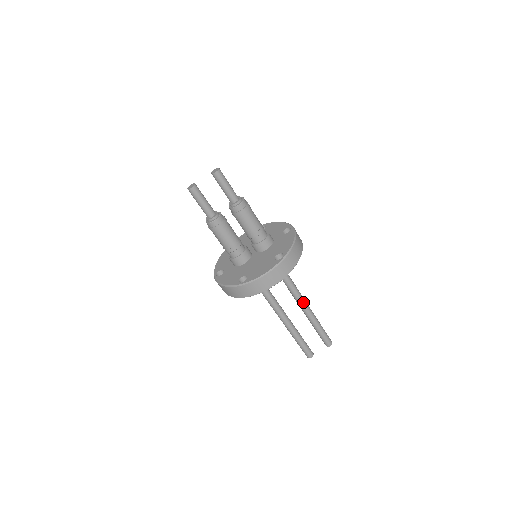
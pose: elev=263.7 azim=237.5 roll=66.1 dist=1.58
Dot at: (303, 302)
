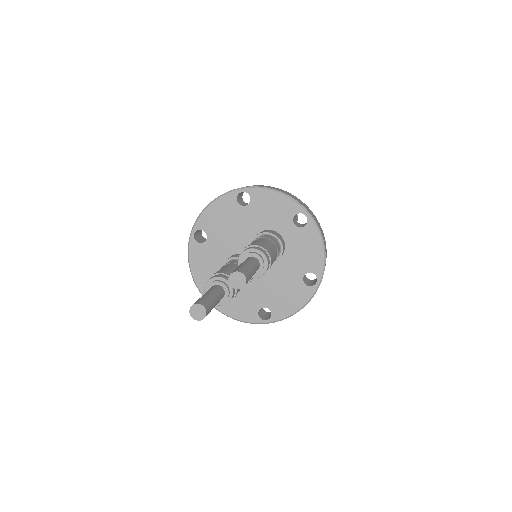
Dot at: occluded
